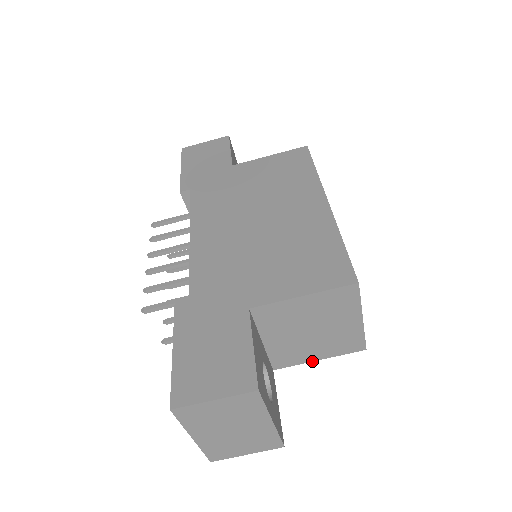
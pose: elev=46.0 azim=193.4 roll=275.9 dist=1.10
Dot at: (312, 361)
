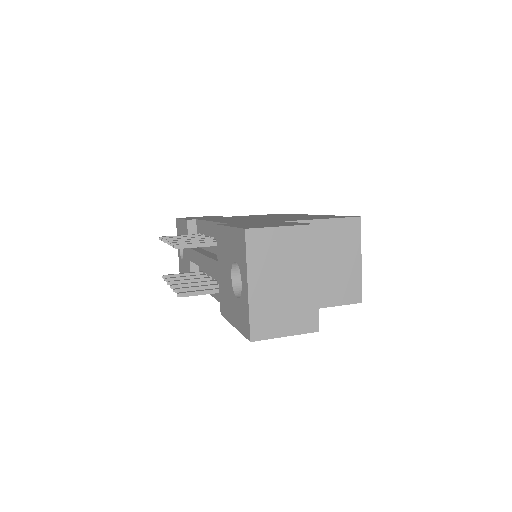
Dot at: occluded
